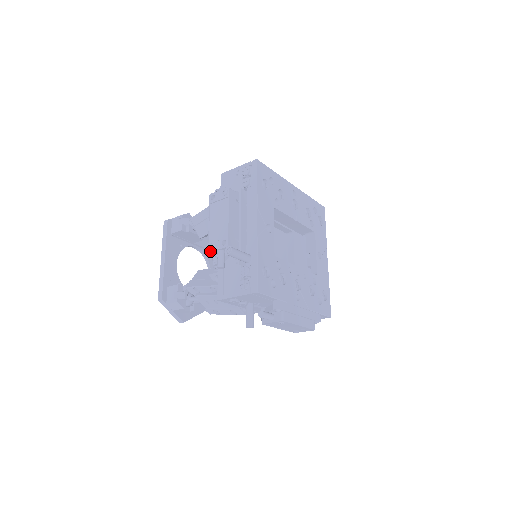
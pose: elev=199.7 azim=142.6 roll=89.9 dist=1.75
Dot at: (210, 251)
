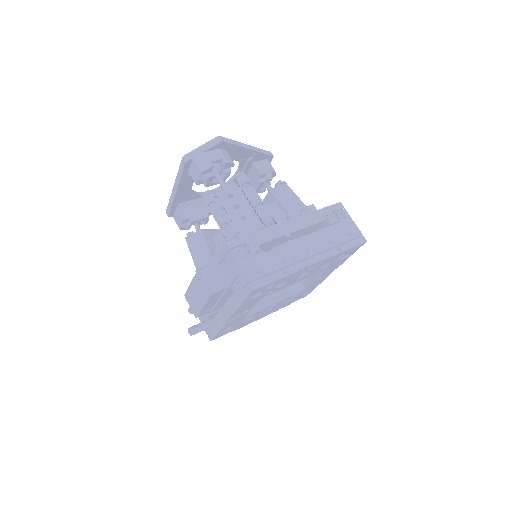
Dot at: (186, 299)
